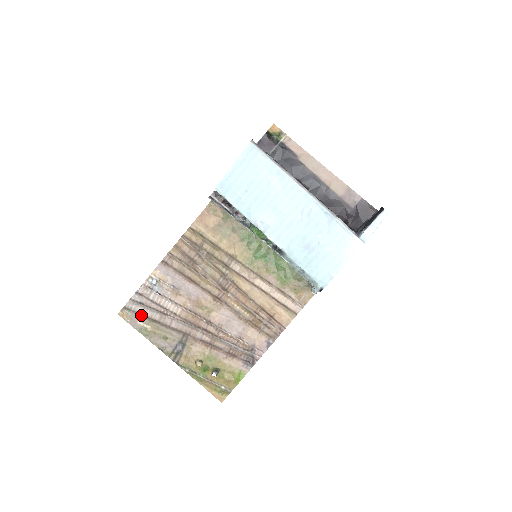
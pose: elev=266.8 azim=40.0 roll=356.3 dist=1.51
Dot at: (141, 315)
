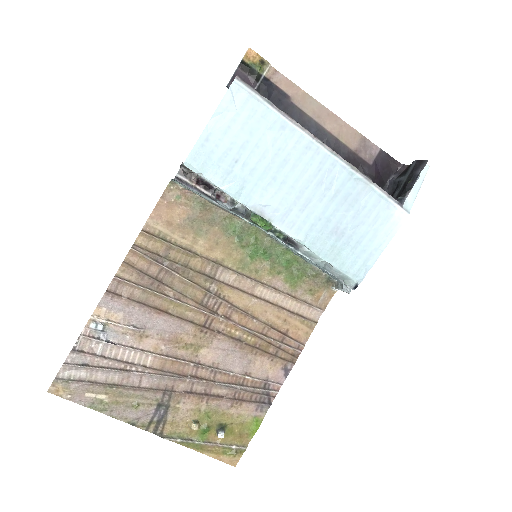
Dot at: (89, 383)
